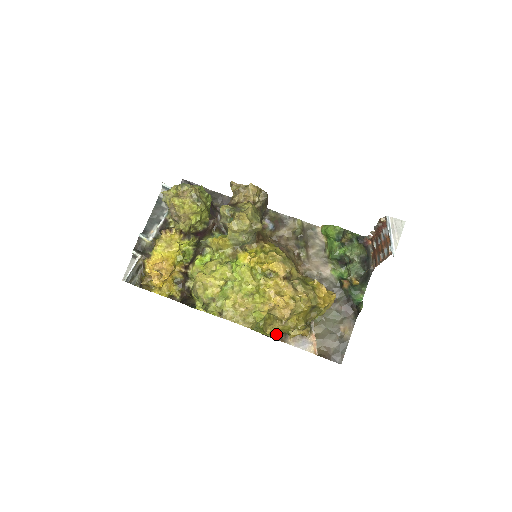
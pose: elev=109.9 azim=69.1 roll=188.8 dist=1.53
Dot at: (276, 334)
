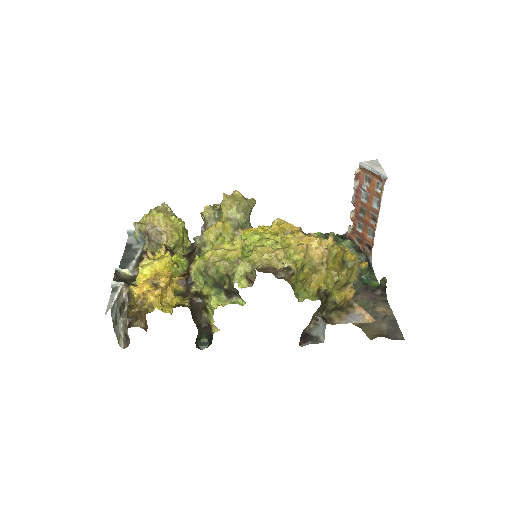
Dot at: (322, 293)
